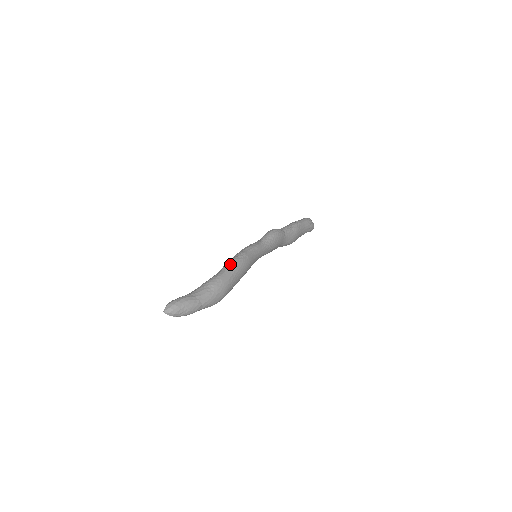
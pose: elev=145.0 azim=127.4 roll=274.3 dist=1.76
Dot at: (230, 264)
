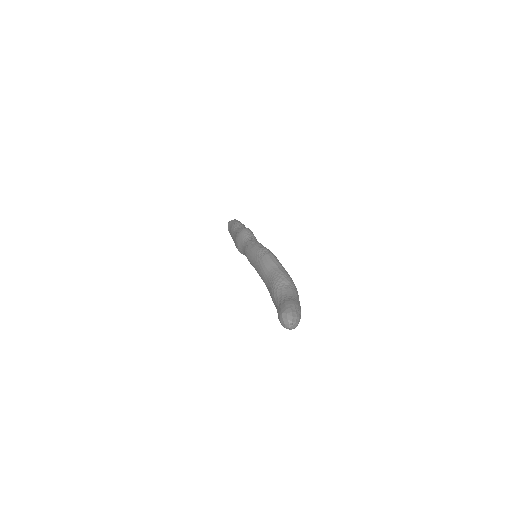
Dot at: (272, 260)
